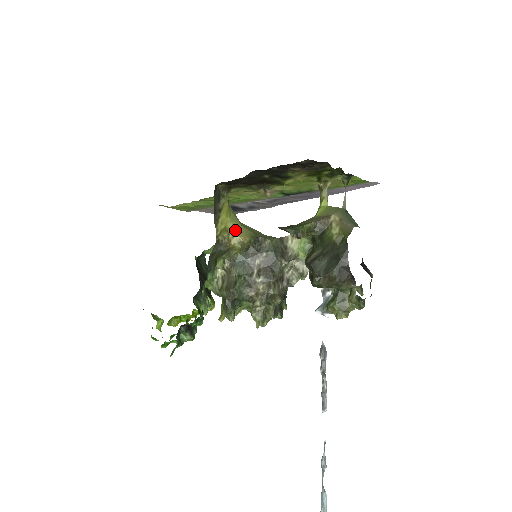
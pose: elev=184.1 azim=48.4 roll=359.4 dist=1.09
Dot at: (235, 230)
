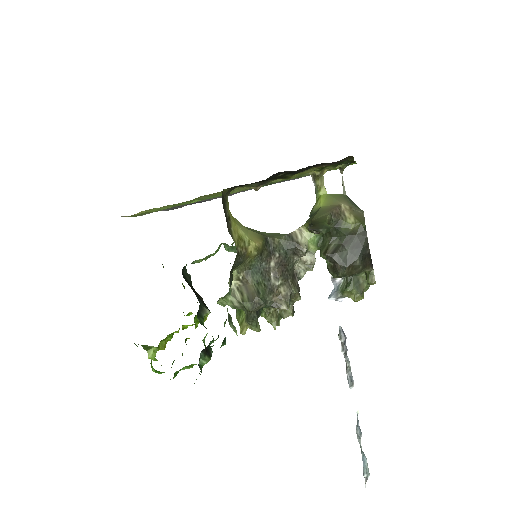
Dot at: (247, 236)
